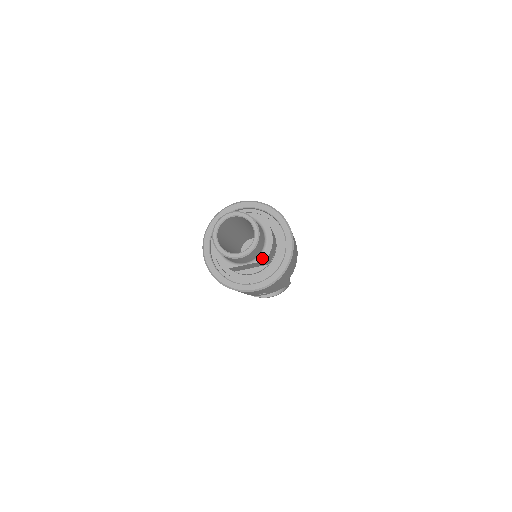
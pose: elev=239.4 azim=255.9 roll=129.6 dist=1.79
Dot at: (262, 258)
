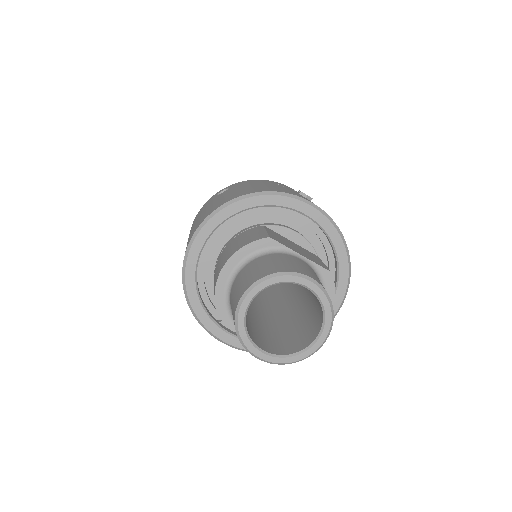
Dot at: occluded
